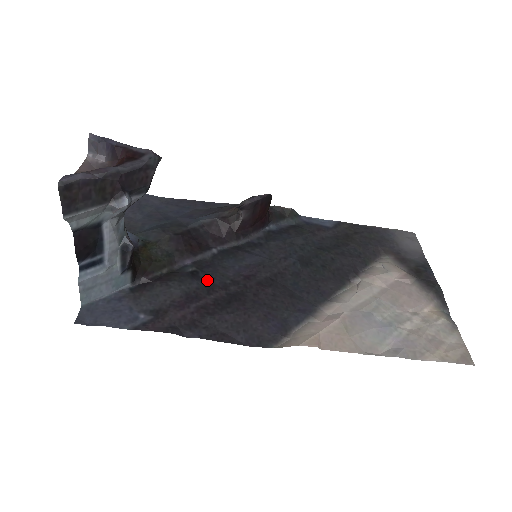
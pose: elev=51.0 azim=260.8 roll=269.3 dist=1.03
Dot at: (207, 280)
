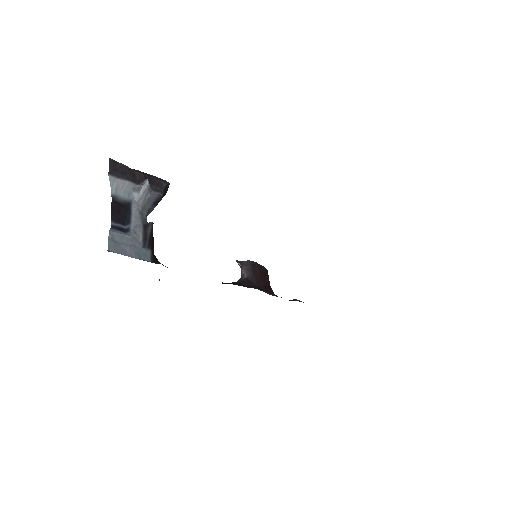
Dot at: occluded
